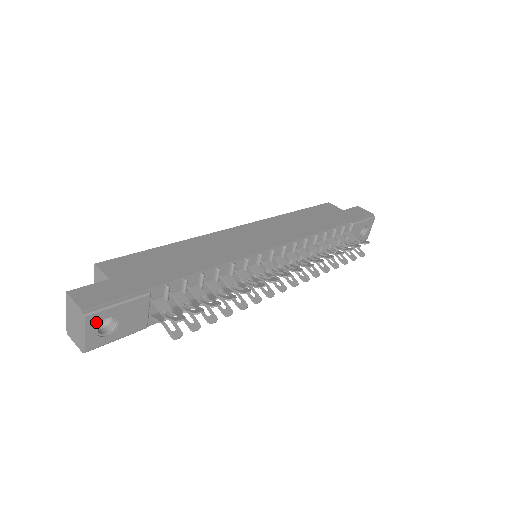
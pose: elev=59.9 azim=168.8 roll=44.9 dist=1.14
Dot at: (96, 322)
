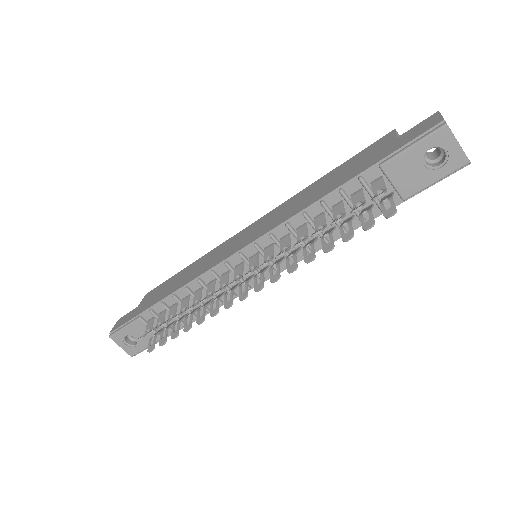
Dot at: (120, 339)
